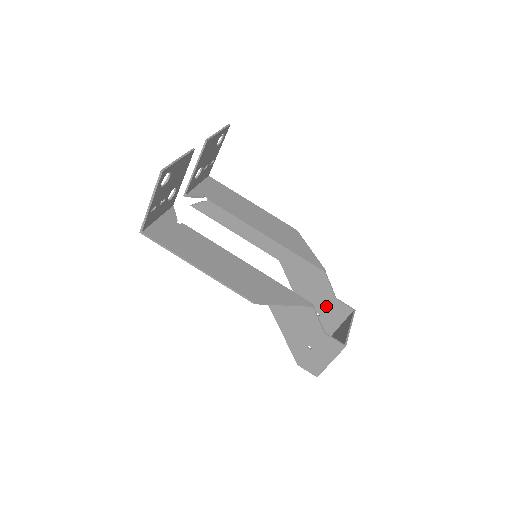
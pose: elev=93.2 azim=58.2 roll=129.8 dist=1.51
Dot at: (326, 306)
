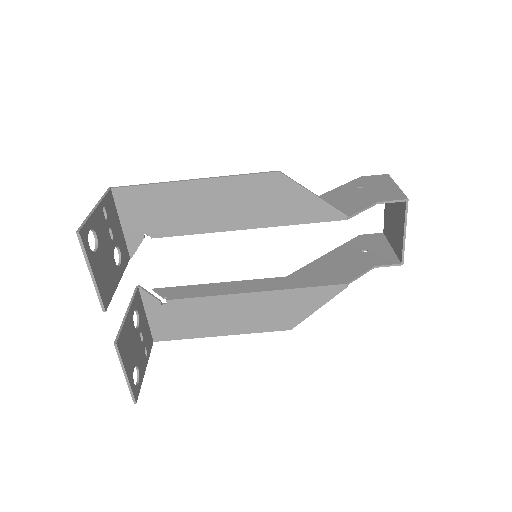
Dot at: (367, 197)
